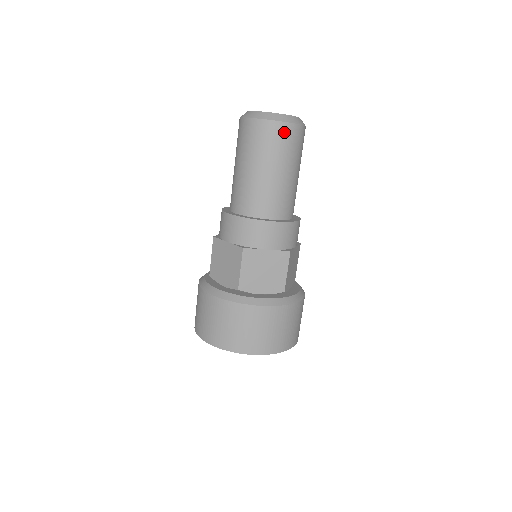
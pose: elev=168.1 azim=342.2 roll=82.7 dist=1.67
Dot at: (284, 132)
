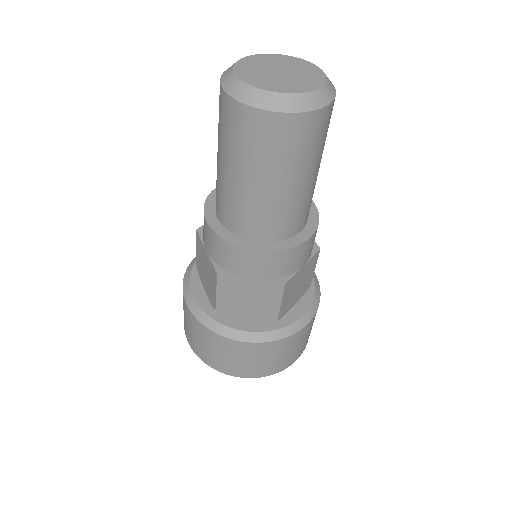
Dot at: (278, 128)
